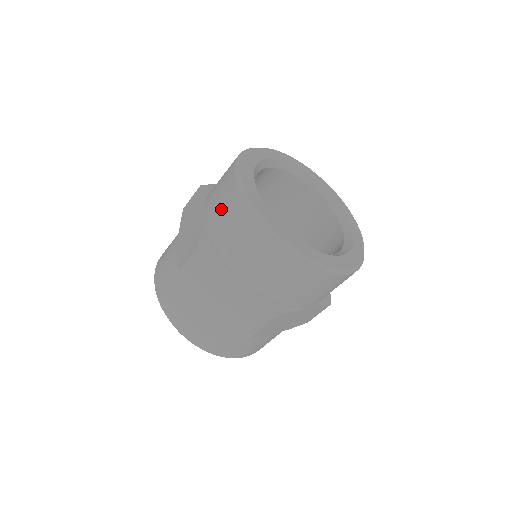
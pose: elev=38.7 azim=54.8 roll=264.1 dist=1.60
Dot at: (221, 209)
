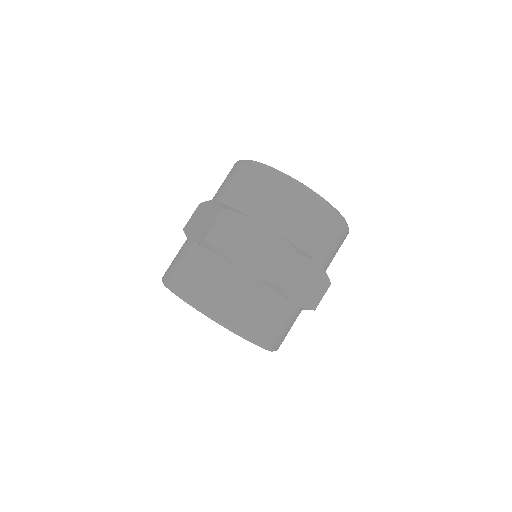
Dot at: (236, 183)
